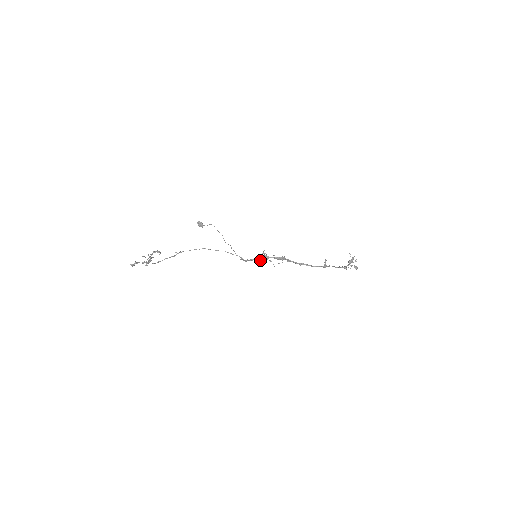
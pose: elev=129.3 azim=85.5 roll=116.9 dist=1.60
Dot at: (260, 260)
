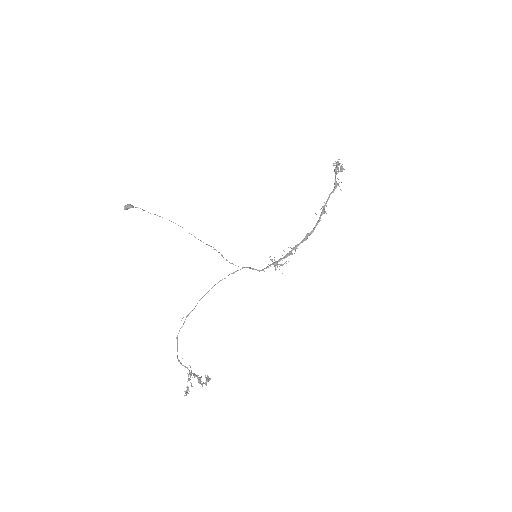
Dot at: (268, 266)
